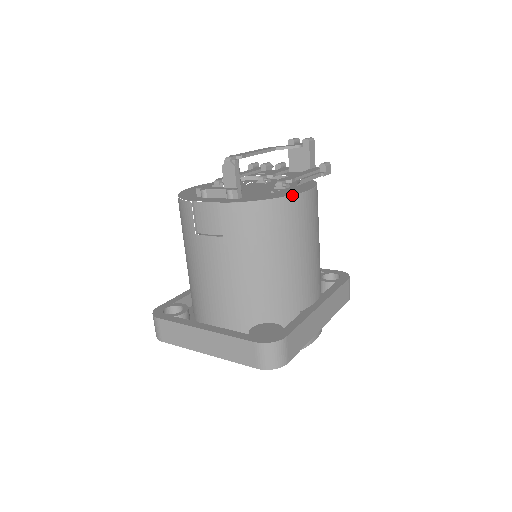
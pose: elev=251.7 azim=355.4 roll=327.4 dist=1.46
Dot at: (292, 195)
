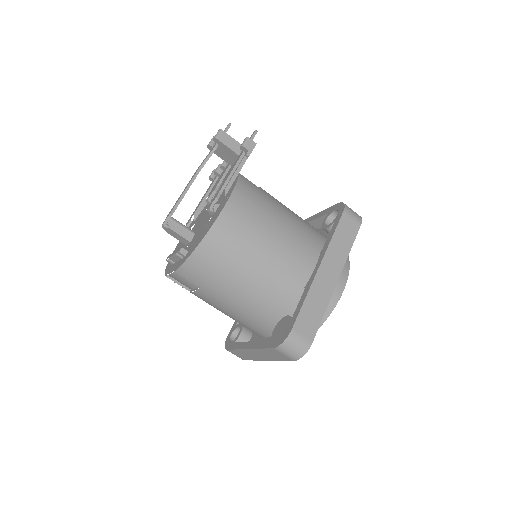
Dot at: (212, 226)
